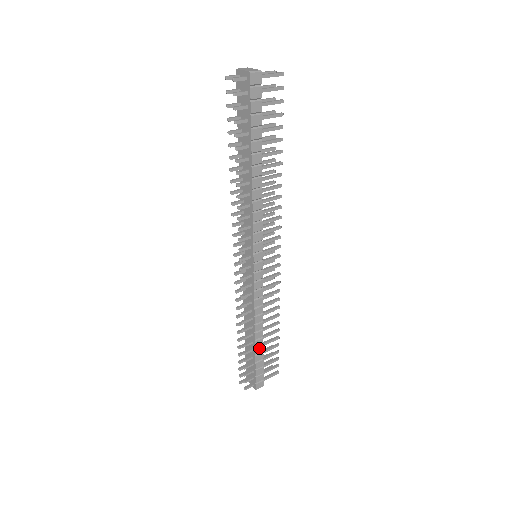
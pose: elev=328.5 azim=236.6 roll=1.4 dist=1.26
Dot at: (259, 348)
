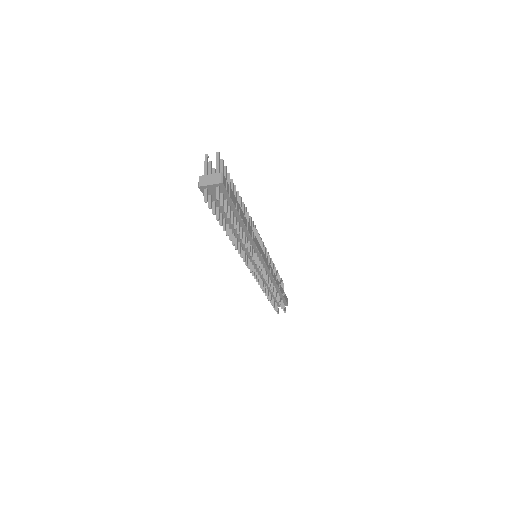
Dot at: (281, 289)
